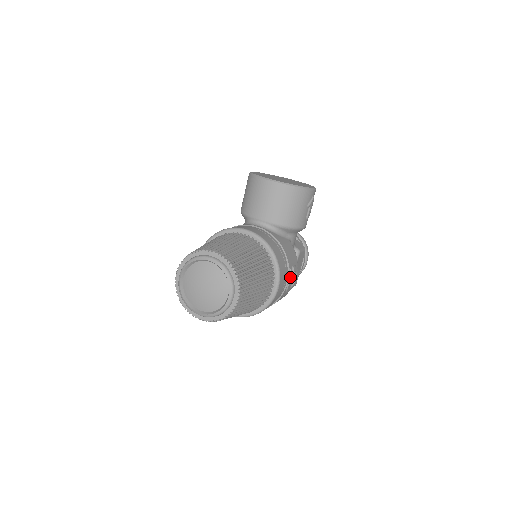
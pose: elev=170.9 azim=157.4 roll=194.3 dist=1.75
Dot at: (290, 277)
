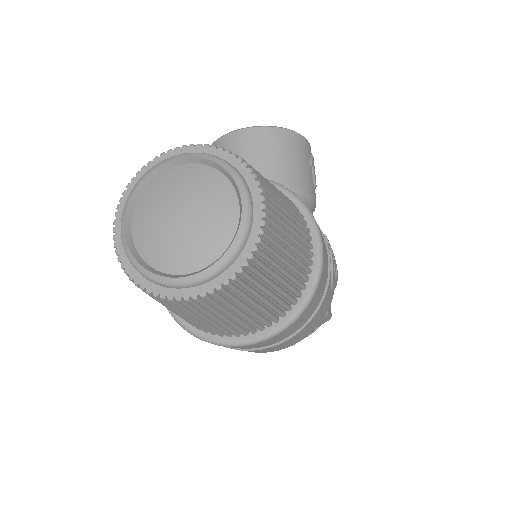
Dot at: (329, 251)
